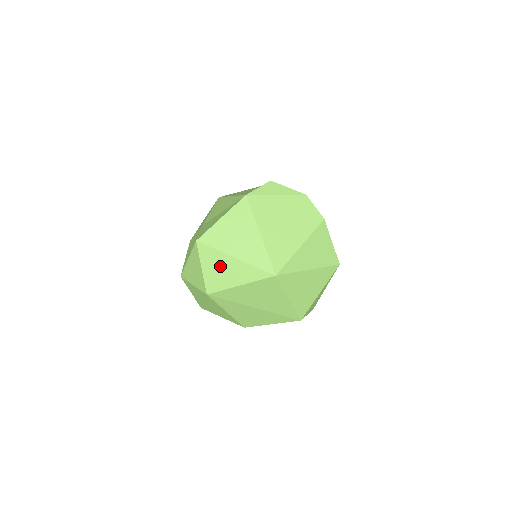
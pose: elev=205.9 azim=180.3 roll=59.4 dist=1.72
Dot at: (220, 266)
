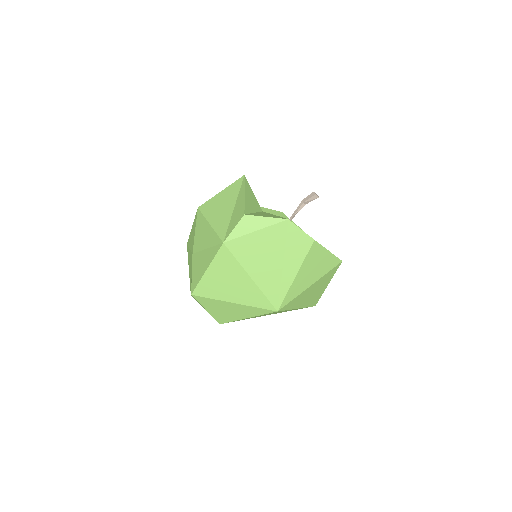
Dot at: (222, 308)
